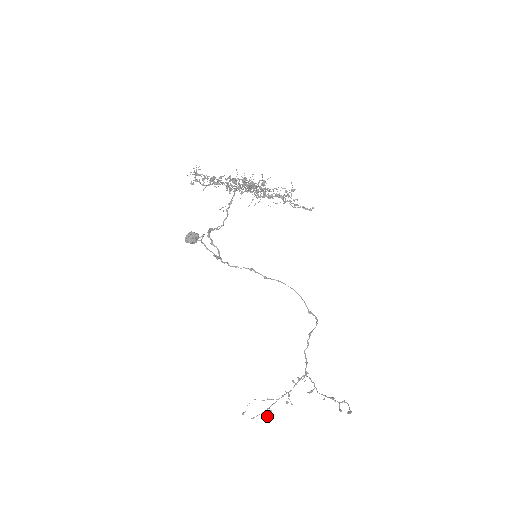
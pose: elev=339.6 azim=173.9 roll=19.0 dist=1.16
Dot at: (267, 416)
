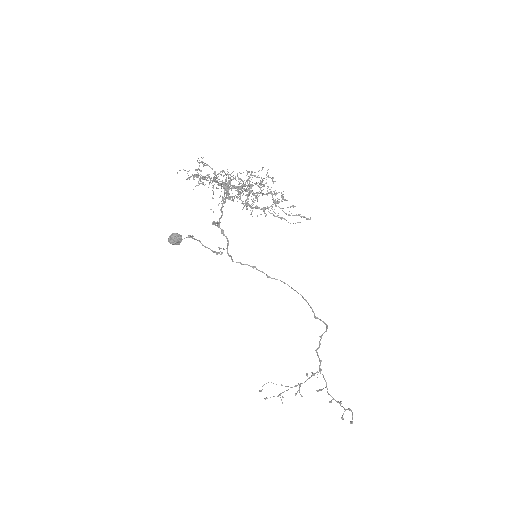
Dot at: (281, 399)
